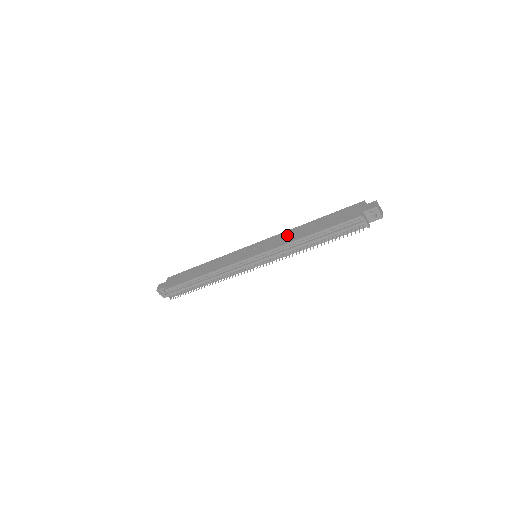
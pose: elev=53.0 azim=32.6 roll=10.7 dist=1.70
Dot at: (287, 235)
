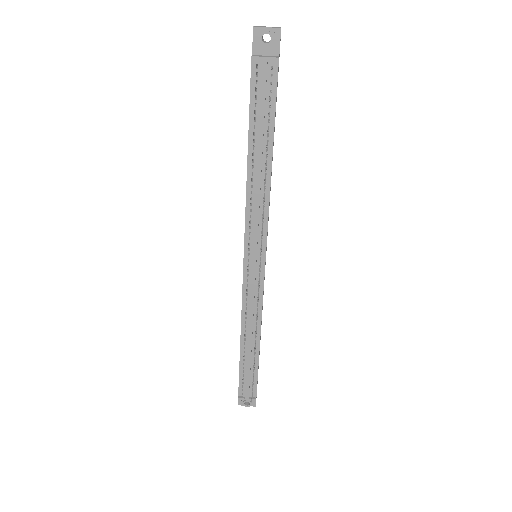
Dot at: occluded
